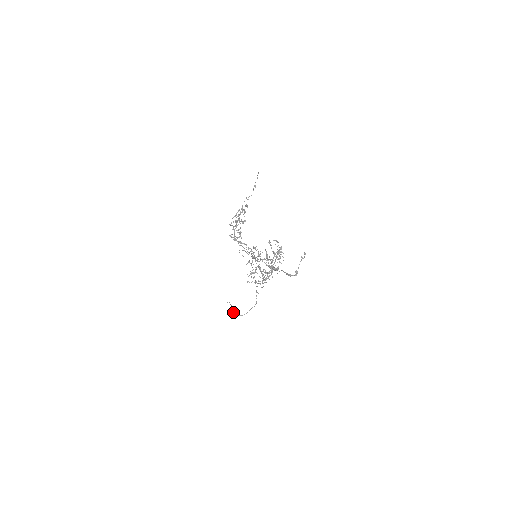
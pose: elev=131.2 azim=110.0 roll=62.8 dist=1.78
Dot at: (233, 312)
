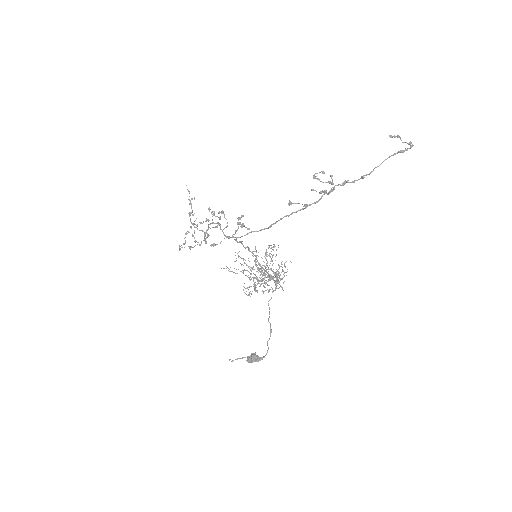
Dot at: (252, 359)
